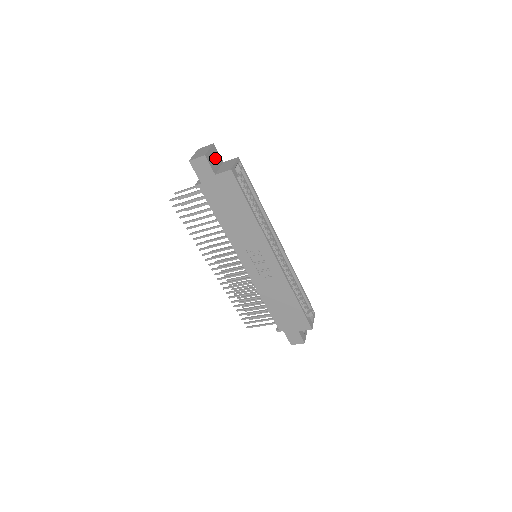
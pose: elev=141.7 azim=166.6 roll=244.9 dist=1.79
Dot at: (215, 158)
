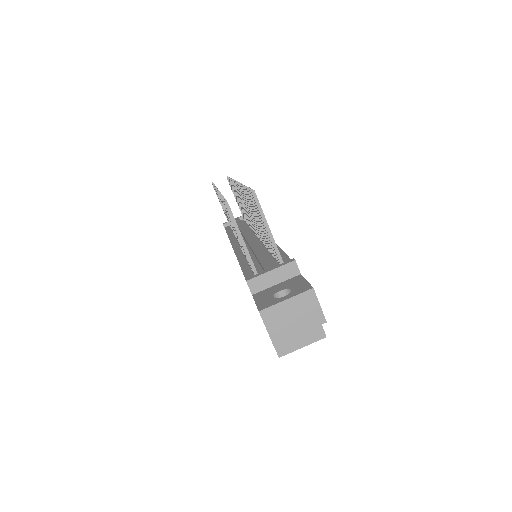
Dot at: occluded
